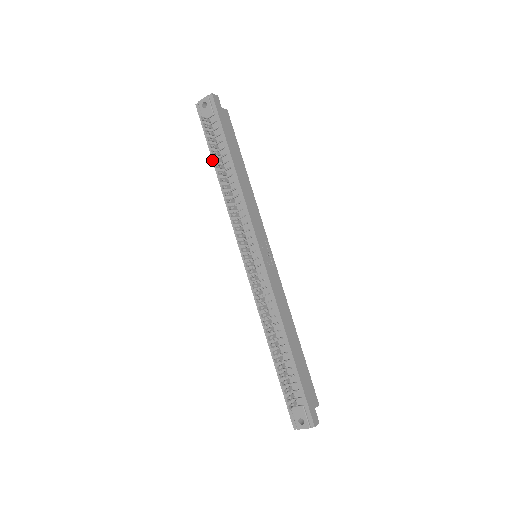
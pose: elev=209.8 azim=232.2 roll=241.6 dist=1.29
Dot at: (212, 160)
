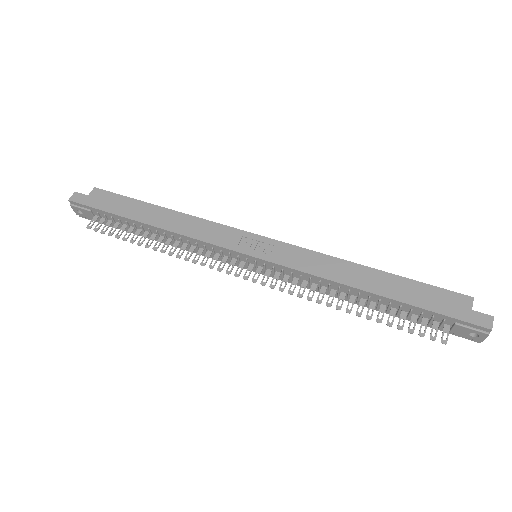
Dot at: occluded
